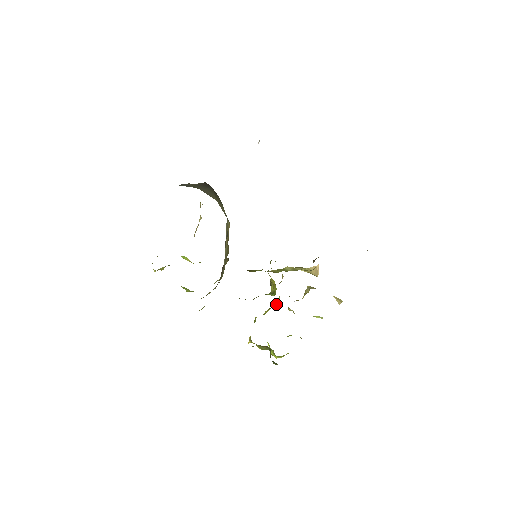
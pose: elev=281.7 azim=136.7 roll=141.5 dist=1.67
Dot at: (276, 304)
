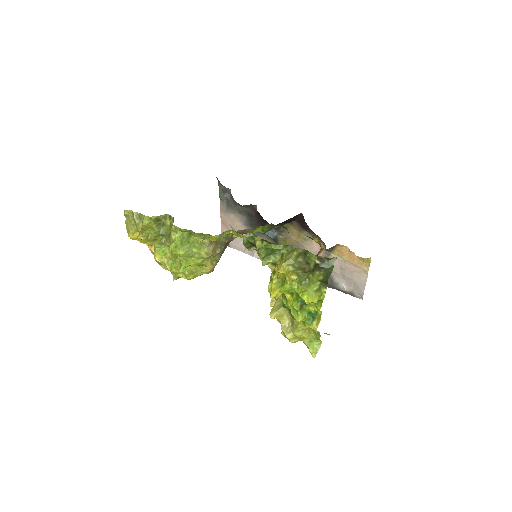
Dot at: (270, 312)
